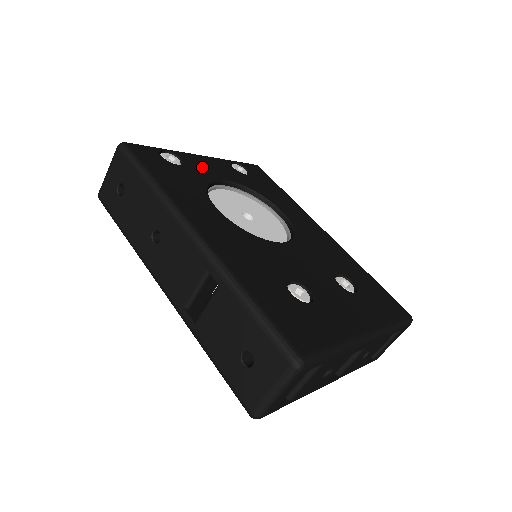
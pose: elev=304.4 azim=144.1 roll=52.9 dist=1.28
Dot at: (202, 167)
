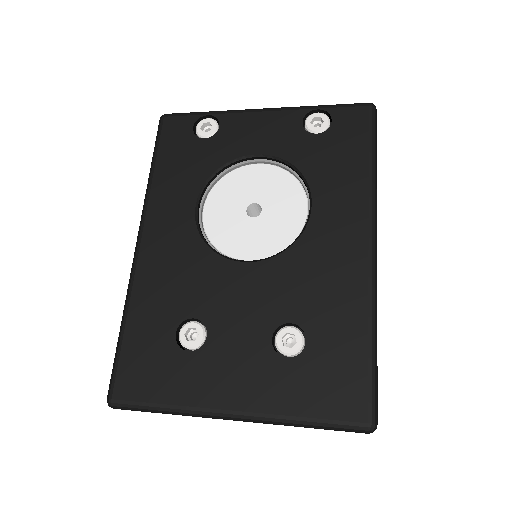
Dot at: (240, 135)
